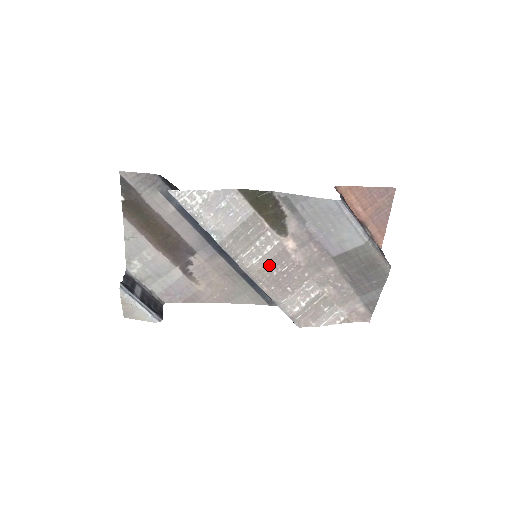
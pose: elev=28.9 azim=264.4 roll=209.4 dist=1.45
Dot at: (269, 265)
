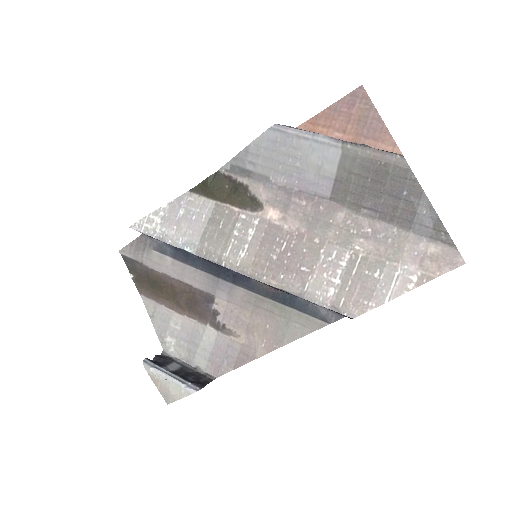
Dot at: (262, 251)
